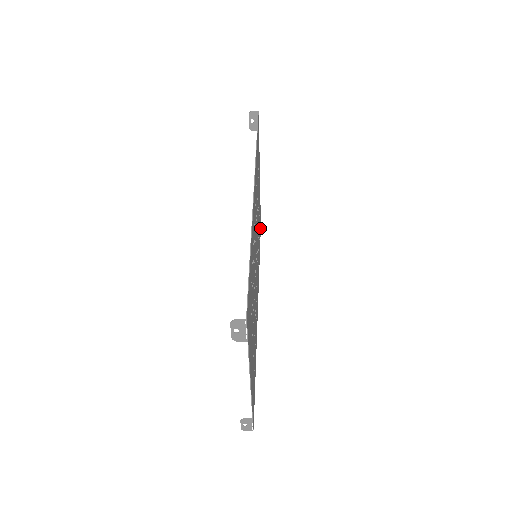
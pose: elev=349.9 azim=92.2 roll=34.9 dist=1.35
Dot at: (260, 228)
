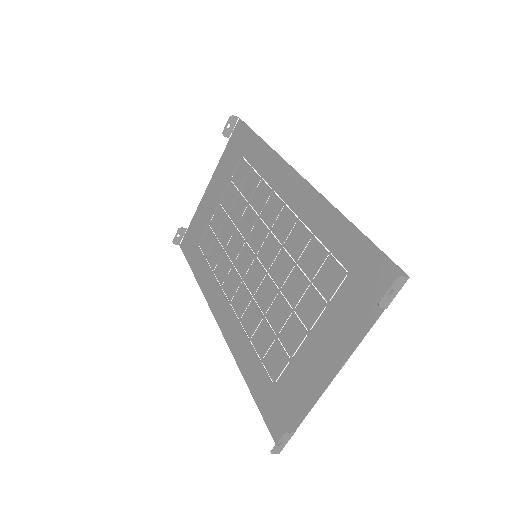
Dot at: (187, 246)
